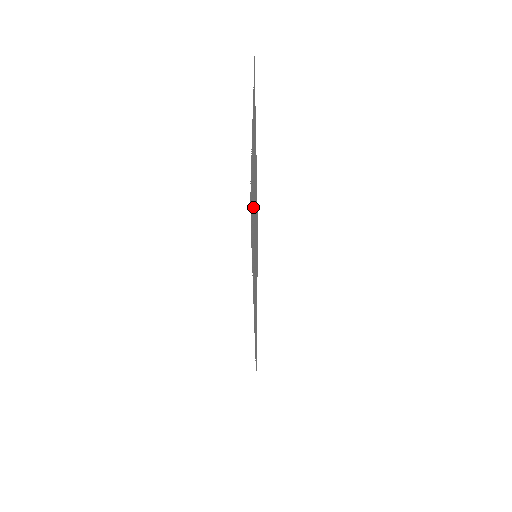
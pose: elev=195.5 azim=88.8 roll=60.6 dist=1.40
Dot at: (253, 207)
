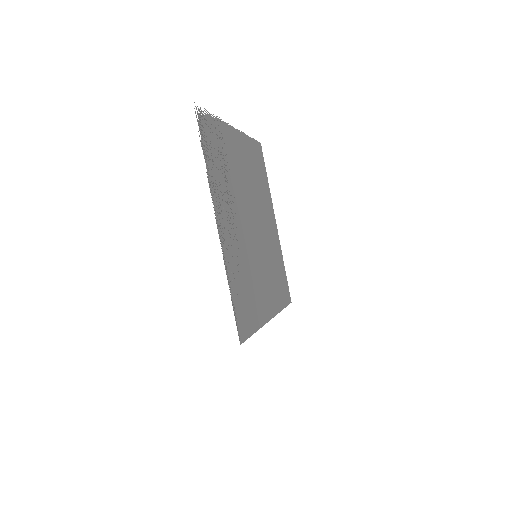
Dot at: (229, 173)
